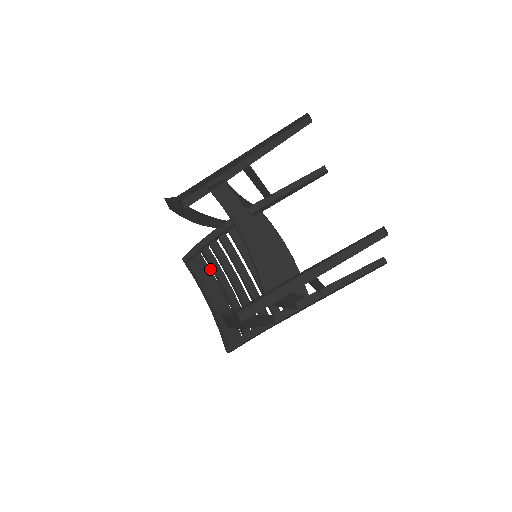
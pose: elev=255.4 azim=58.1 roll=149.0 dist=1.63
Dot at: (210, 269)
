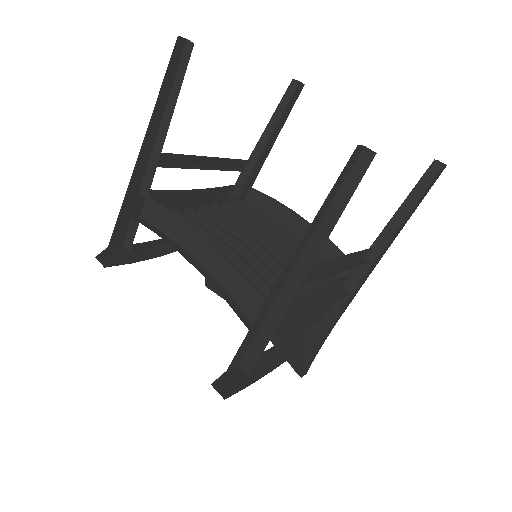
Dot at: occluded
